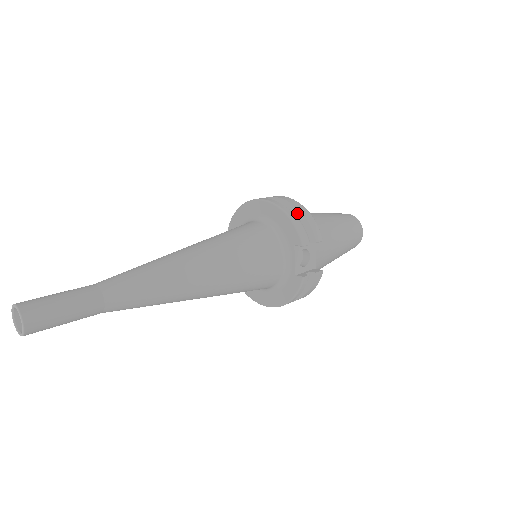
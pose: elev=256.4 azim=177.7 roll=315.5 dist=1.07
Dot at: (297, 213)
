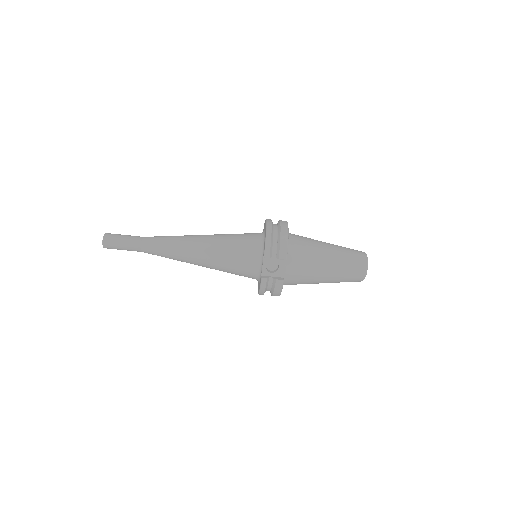
Dot at: (279, 236)
